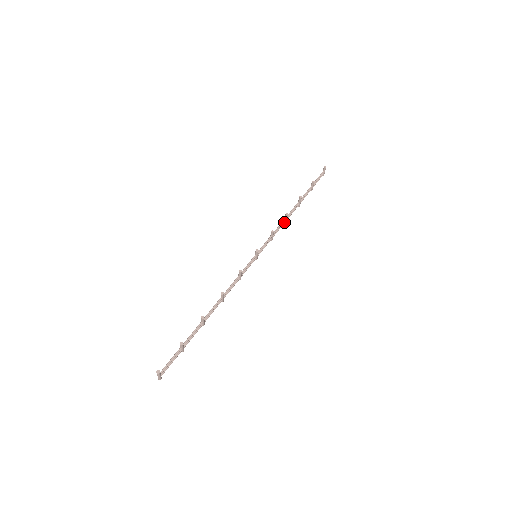
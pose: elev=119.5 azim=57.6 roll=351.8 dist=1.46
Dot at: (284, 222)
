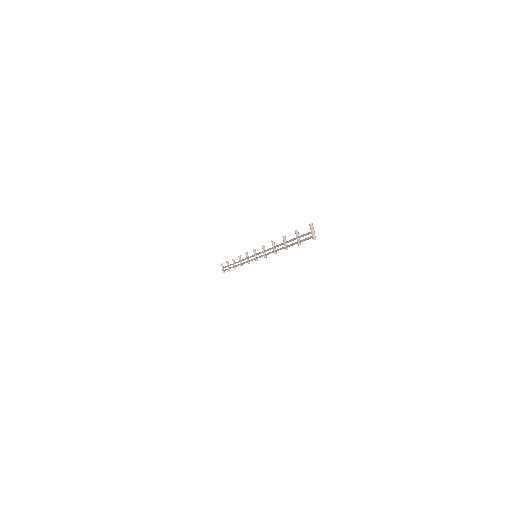
Dot at: (242, 263)
